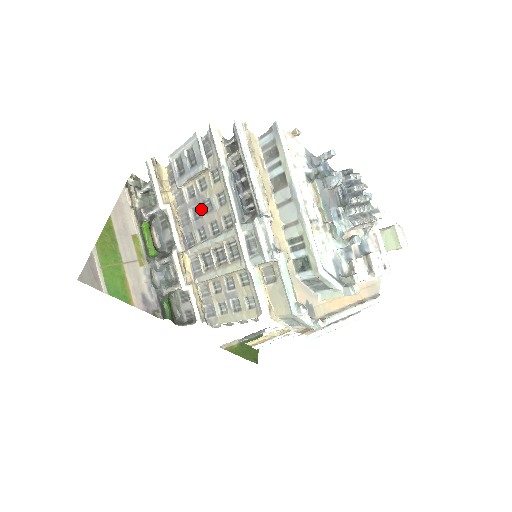
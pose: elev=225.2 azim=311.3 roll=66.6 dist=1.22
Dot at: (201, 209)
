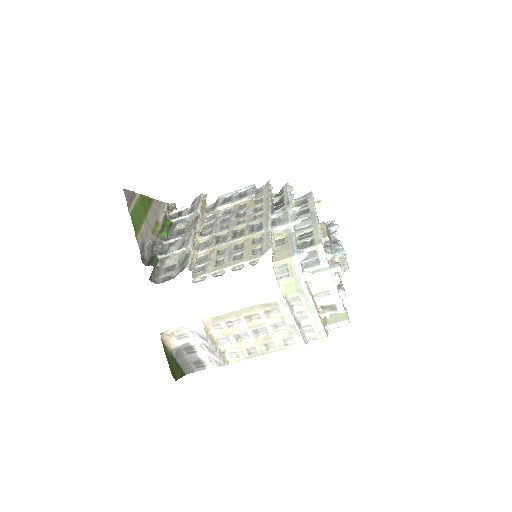
Dot at: (234, 215)
